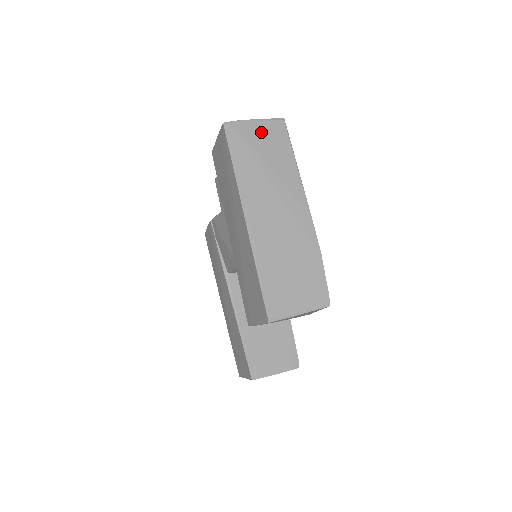
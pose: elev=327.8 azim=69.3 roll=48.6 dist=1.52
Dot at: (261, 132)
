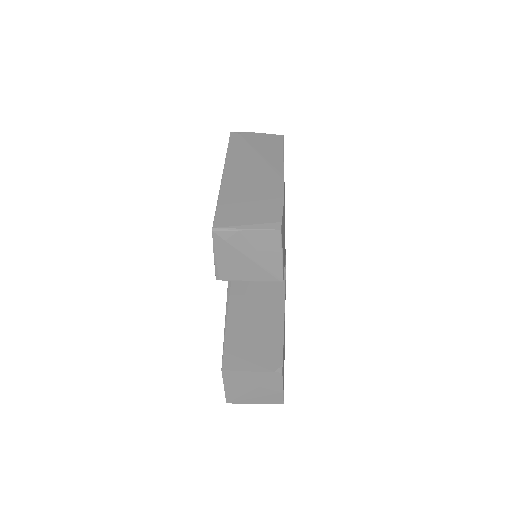
Dot at: (259, 138)
